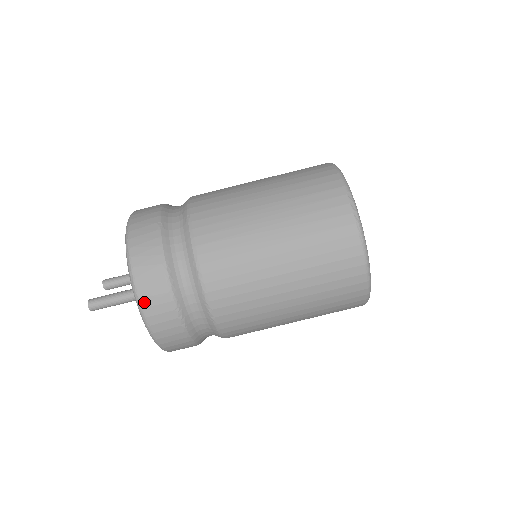
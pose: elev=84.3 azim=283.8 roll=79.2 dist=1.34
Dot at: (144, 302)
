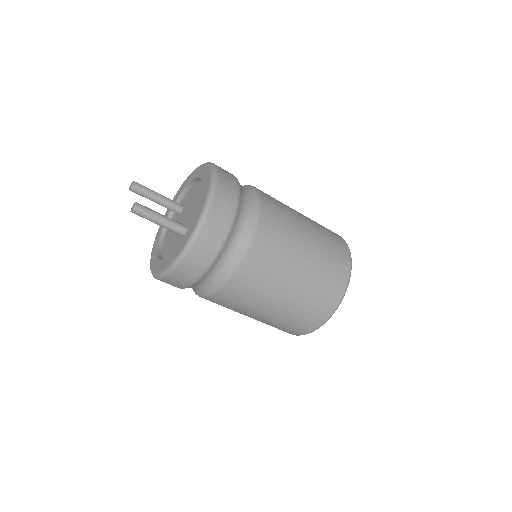
Dot at: (194, 248)
